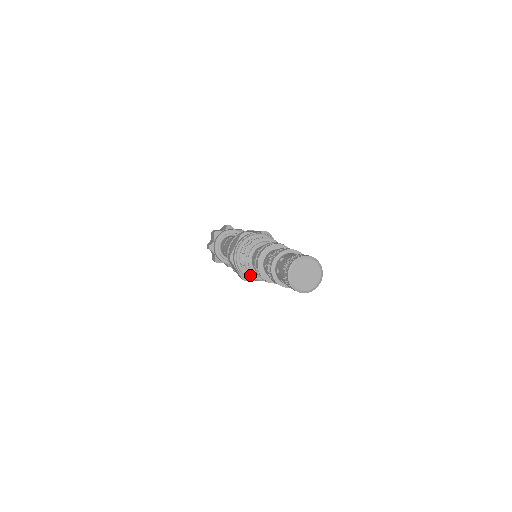
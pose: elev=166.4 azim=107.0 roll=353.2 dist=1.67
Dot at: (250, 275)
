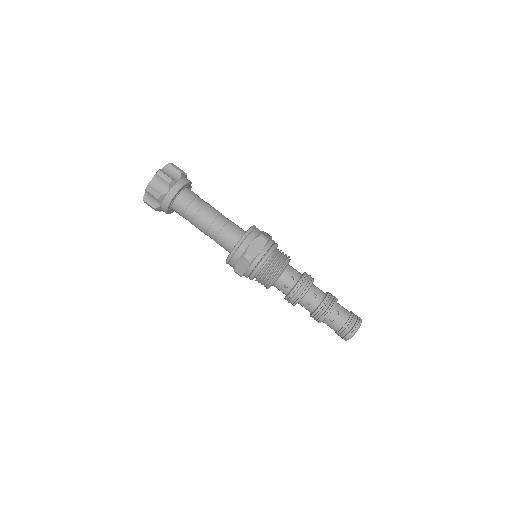
Dot at: occluded
